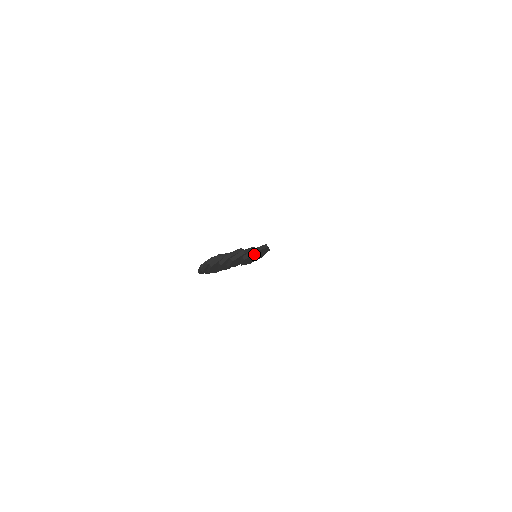
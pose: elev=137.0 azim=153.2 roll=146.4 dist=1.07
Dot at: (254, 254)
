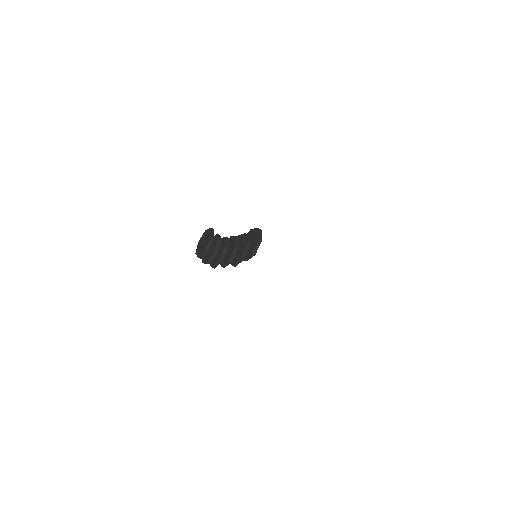
Dot at: (252, 253)
